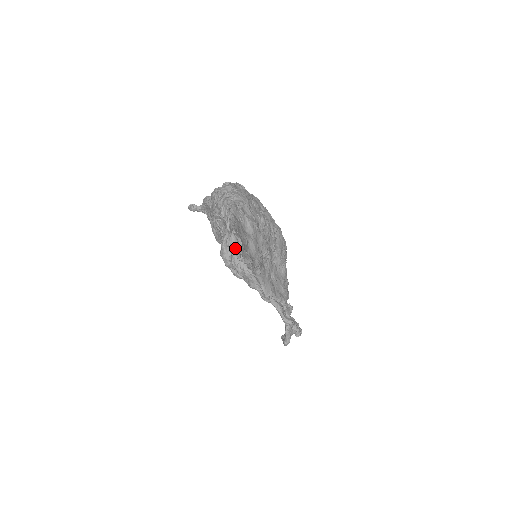
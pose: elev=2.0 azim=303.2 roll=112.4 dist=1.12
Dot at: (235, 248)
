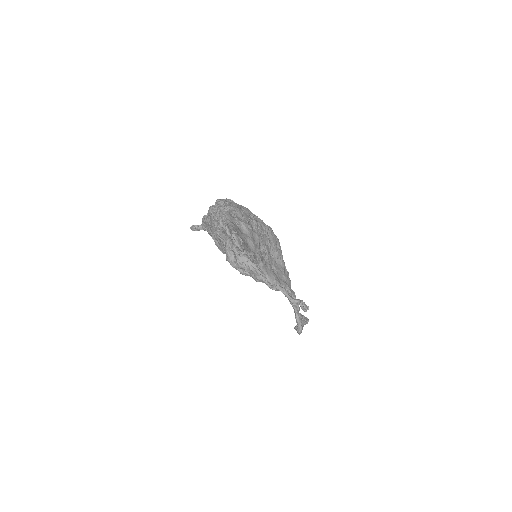
Dot at: (238, 244)
